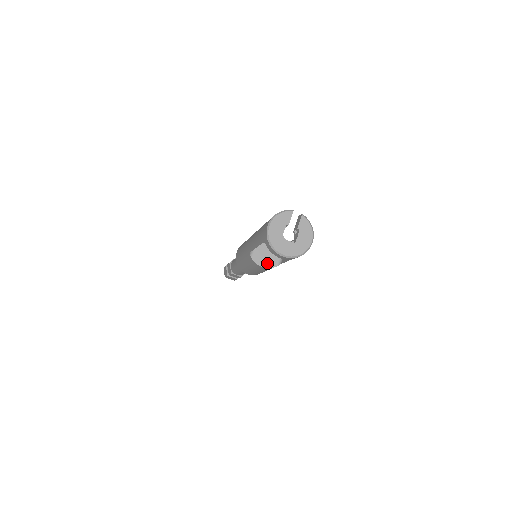
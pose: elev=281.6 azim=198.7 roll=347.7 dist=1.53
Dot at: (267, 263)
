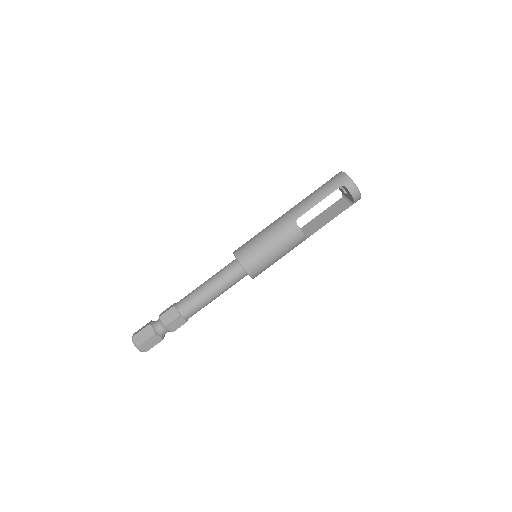
Dot at: occluded
